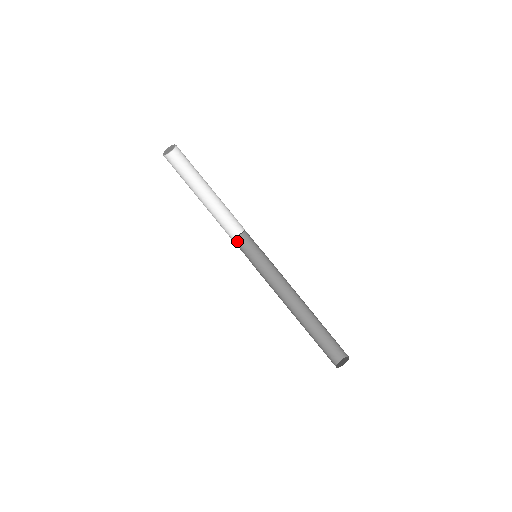
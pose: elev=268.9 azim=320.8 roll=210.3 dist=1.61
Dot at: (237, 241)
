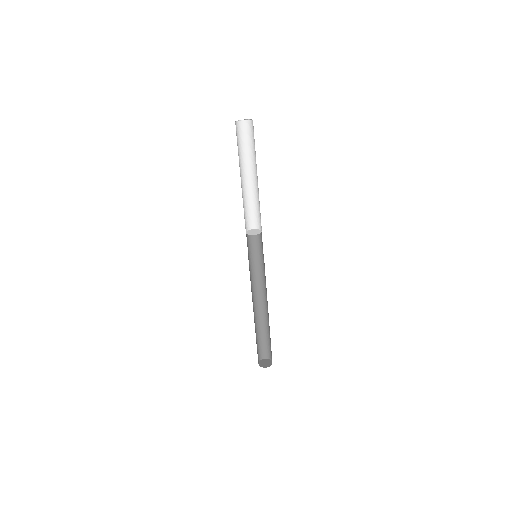
Dot at: occluded
